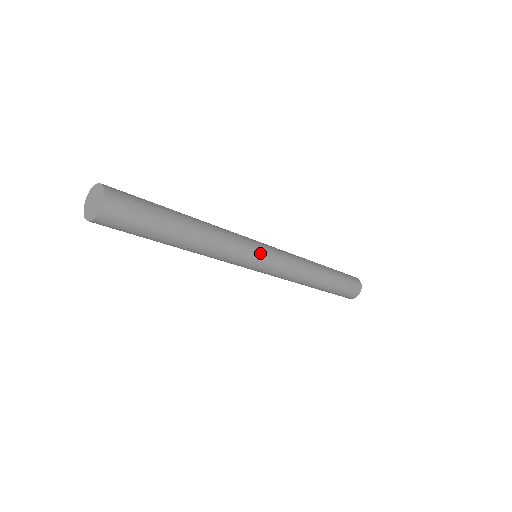
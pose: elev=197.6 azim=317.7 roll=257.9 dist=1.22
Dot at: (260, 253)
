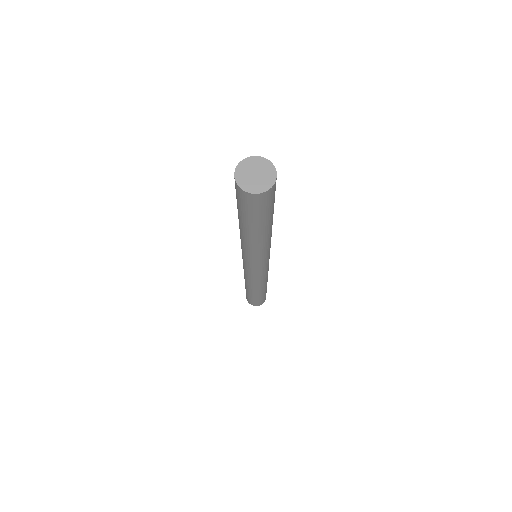
Dot at: occluded
